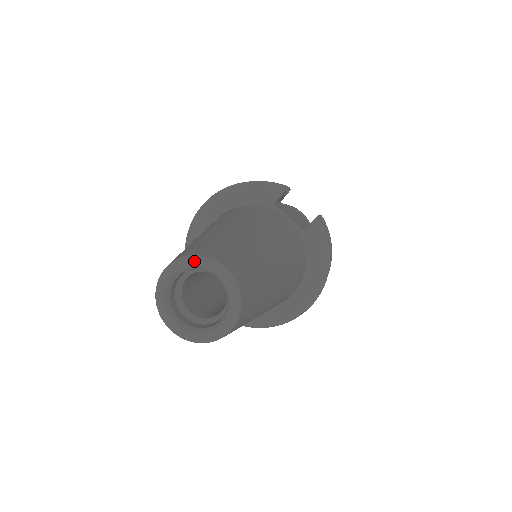
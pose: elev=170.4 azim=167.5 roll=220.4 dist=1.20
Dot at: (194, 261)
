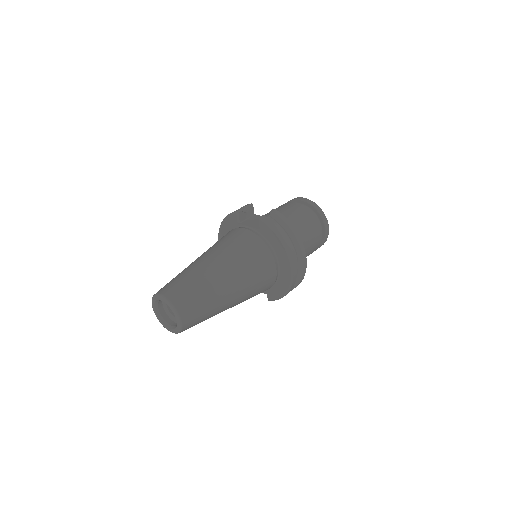
Dot at: (154, 298)
